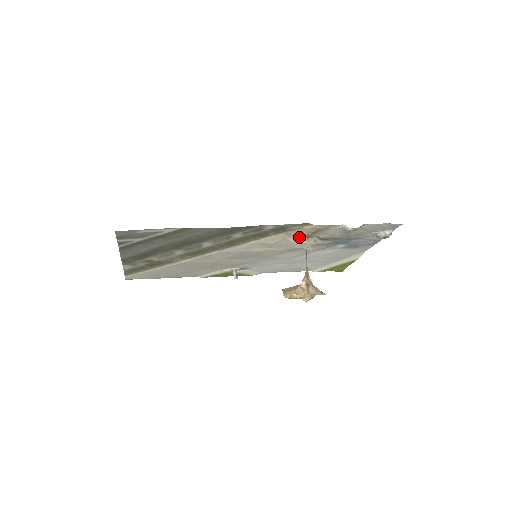
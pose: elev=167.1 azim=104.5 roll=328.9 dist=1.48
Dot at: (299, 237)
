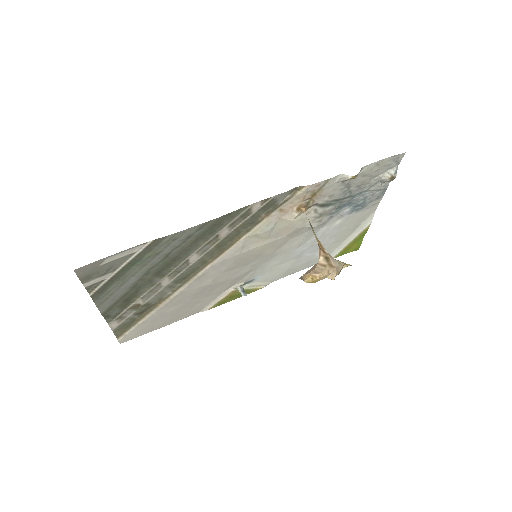
Dot at: (295, 211)
